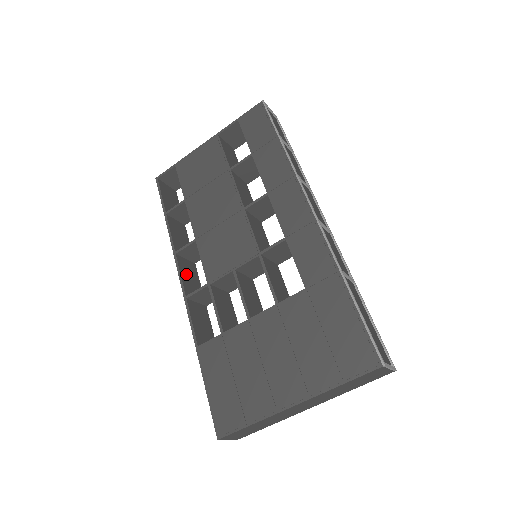
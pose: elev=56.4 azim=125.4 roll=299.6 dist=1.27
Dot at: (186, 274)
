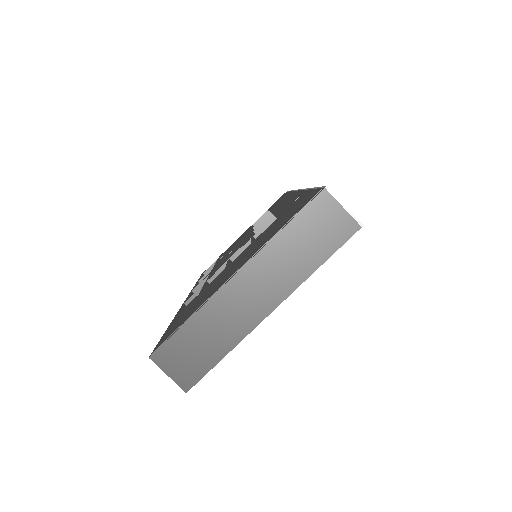
Dot at: occluded
